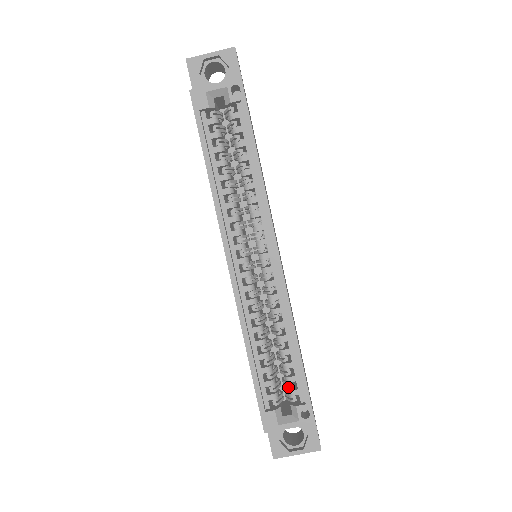
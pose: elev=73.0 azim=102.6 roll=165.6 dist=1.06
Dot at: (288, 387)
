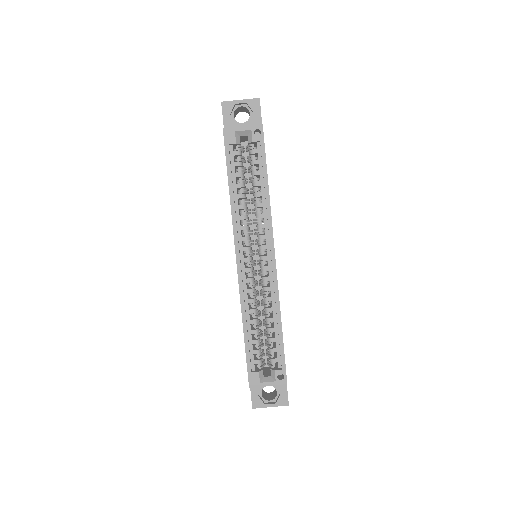
Dot at: (270, 356)
